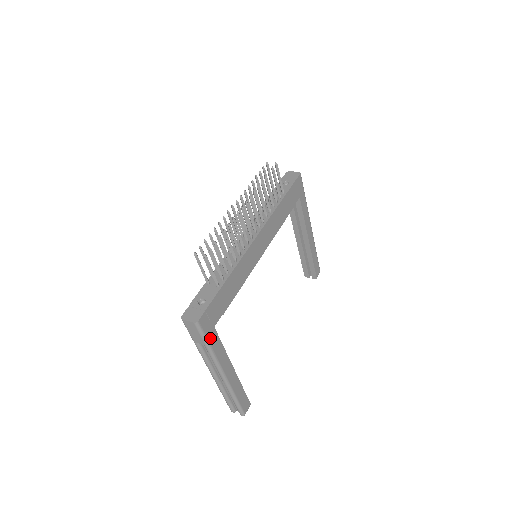
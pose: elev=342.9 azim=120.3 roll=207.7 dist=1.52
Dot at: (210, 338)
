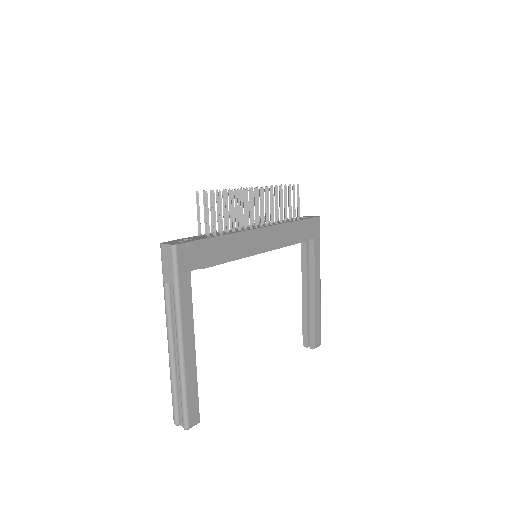
Dot at: (182, 278)
